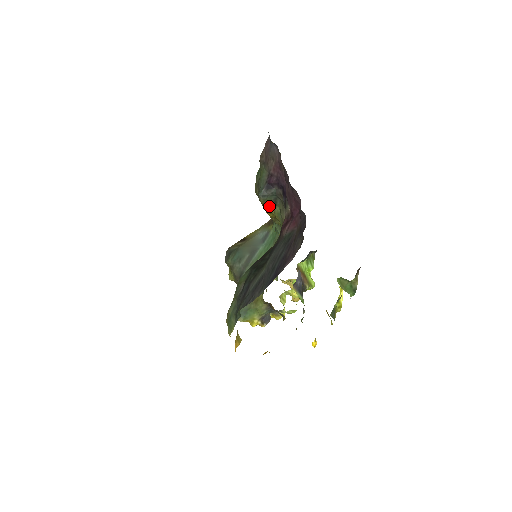
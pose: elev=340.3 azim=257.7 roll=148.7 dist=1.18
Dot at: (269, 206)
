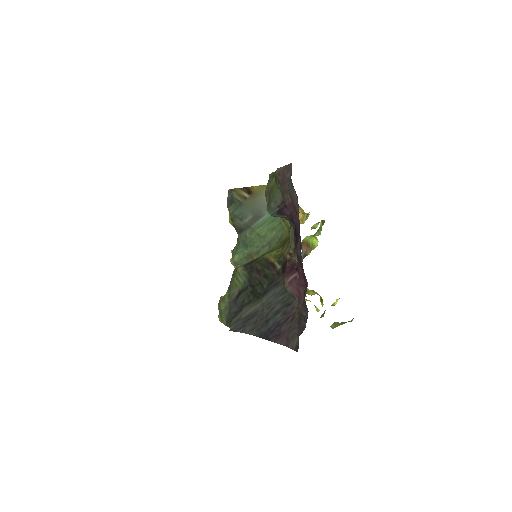
Dot at: occluded
